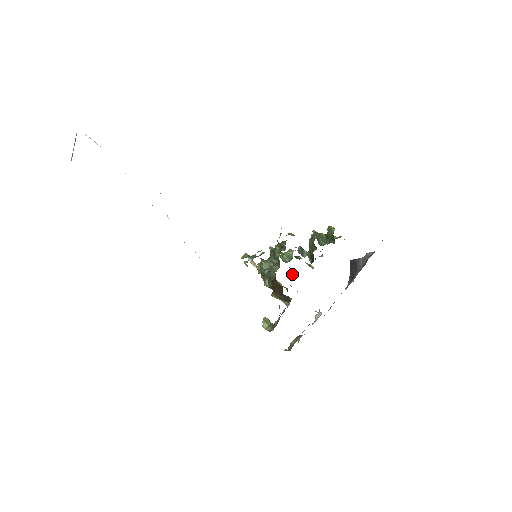
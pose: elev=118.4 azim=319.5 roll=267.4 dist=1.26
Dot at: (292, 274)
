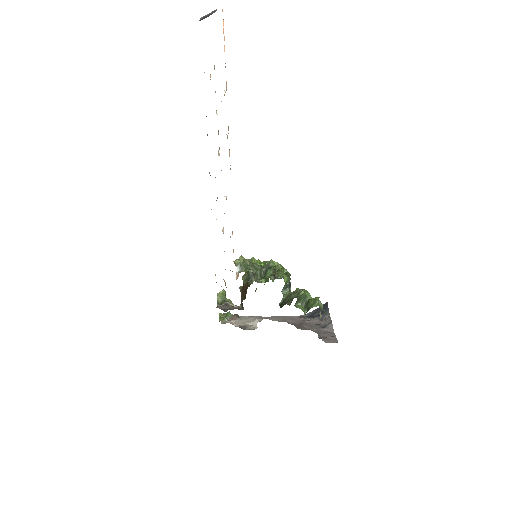
Dot at: occluded
